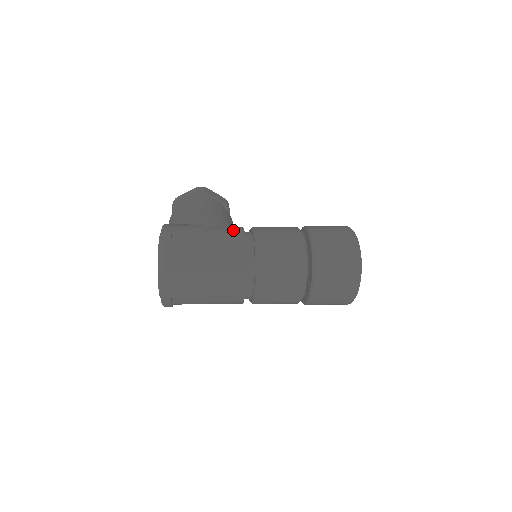
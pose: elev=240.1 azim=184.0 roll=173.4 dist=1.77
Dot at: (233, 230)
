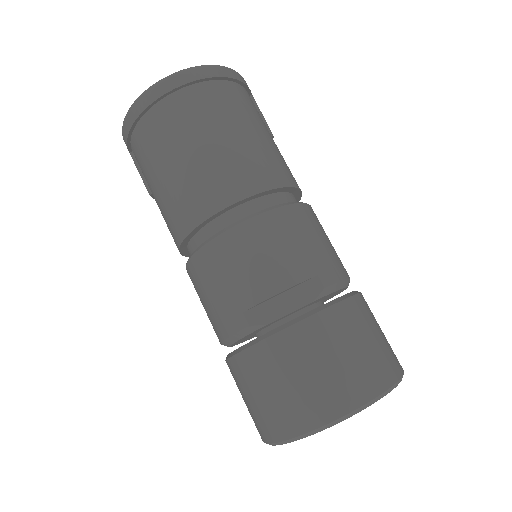
Dot at: occluded
